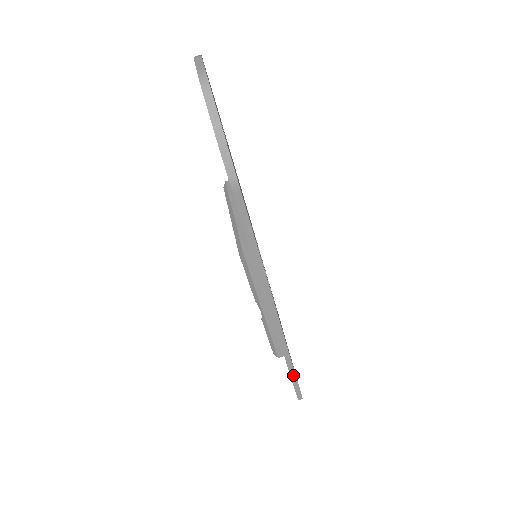
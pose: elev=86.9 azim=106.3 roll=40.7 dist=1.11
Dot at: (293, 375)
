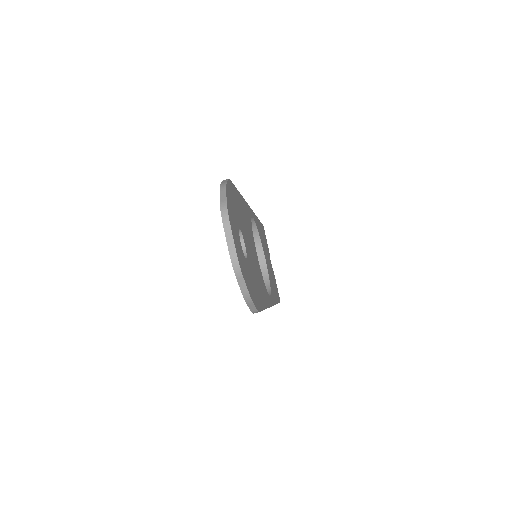
Dot at: occluded
